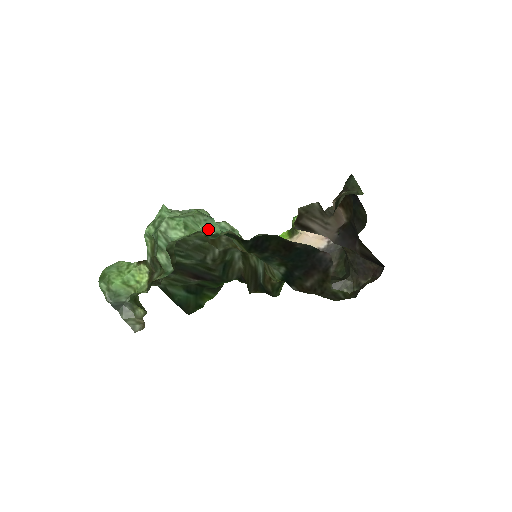
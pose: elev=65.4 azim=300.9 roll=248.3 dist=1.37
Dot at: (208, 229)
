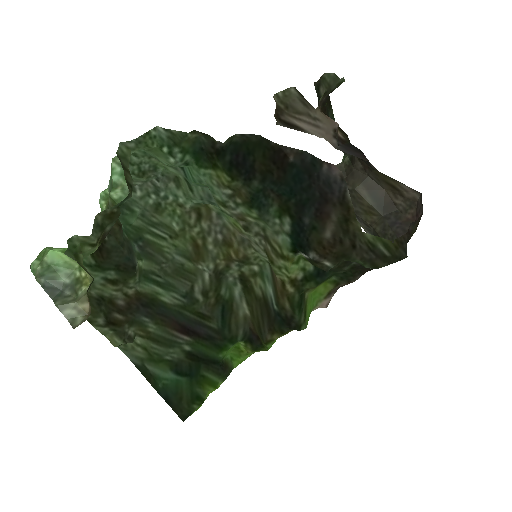
Dot at: occluded
